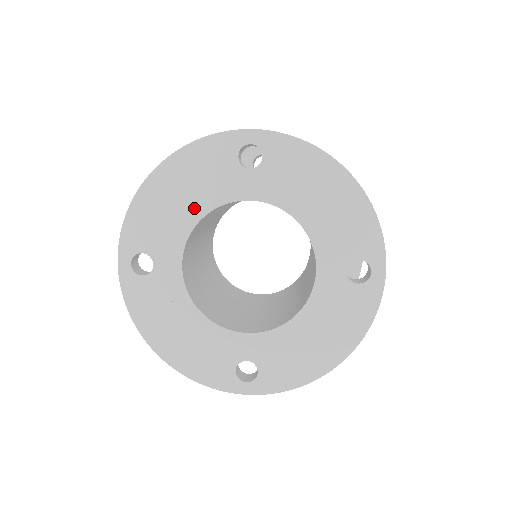
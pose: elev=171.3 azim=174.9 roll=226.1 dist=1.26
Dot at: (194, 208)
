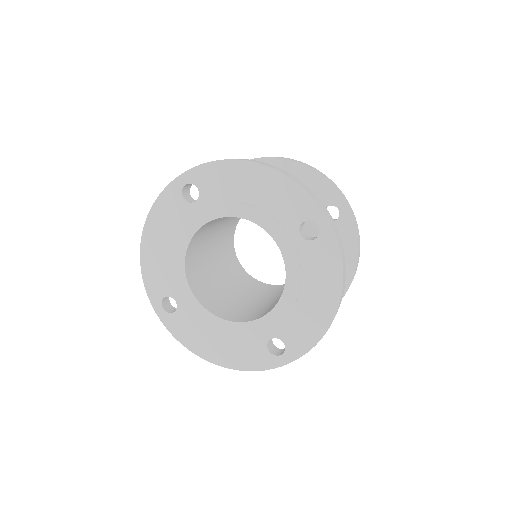
Dot at: (177, 249)
